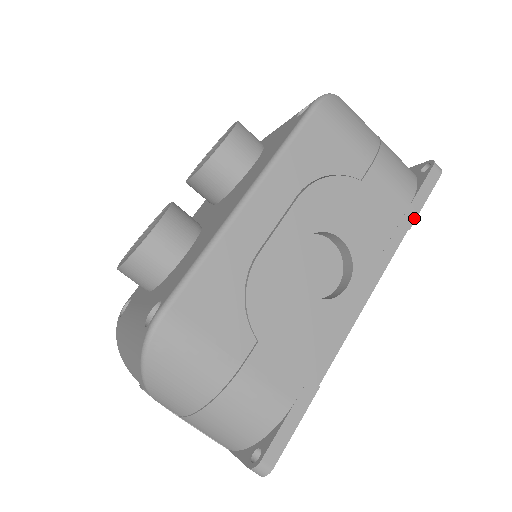
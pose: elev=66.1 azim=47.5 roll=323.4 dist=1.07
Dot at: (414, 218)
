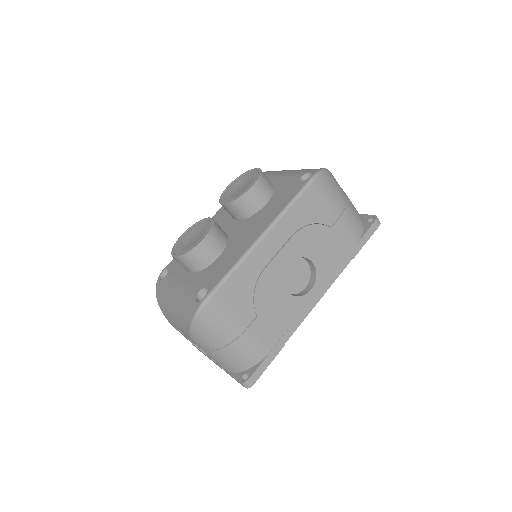
Dot at: (357, 252)
